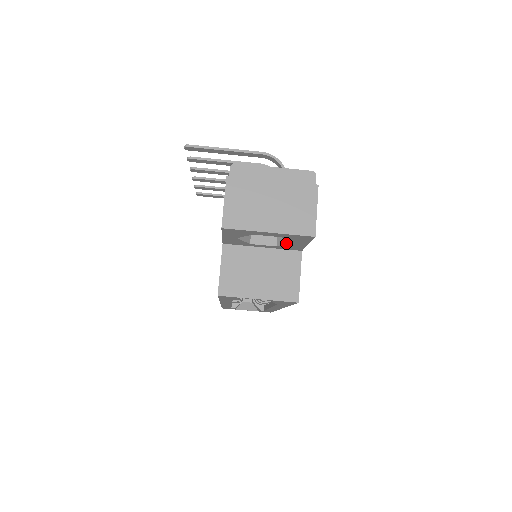
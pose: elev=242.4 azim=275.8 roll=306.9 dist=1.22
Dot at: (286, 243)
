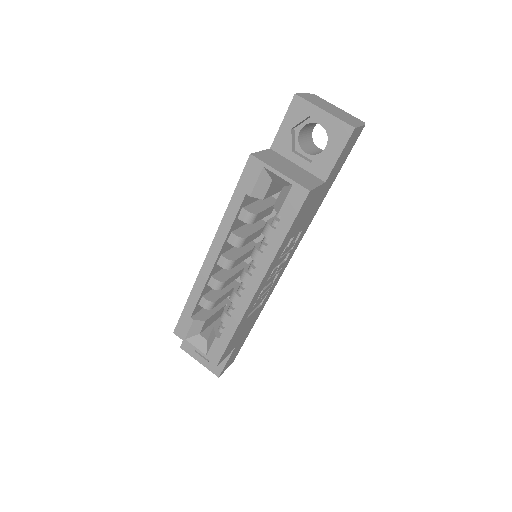
Dot at: (322, 155)
